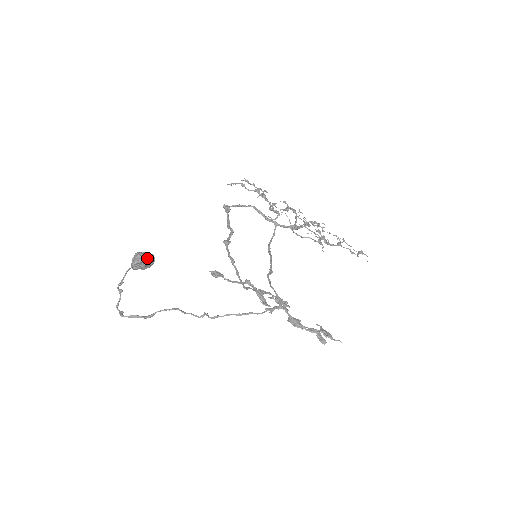
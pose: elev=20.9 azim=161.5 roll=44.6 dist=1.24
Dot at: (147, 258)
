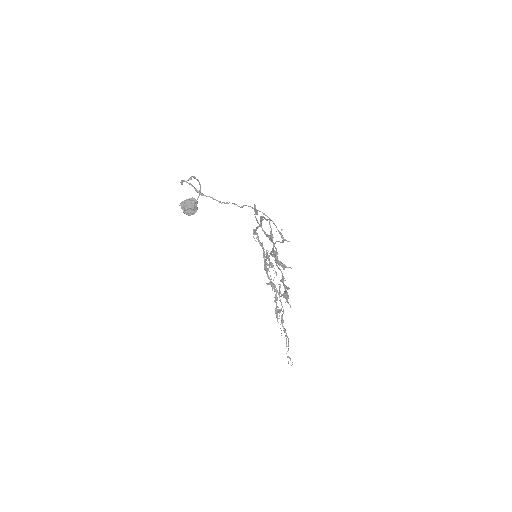
Dot at: (196, 205)
